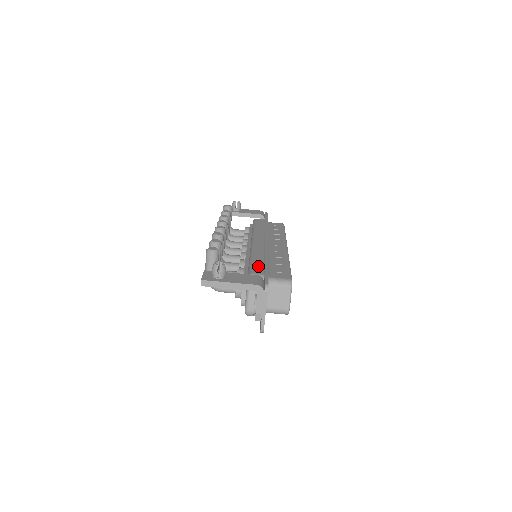
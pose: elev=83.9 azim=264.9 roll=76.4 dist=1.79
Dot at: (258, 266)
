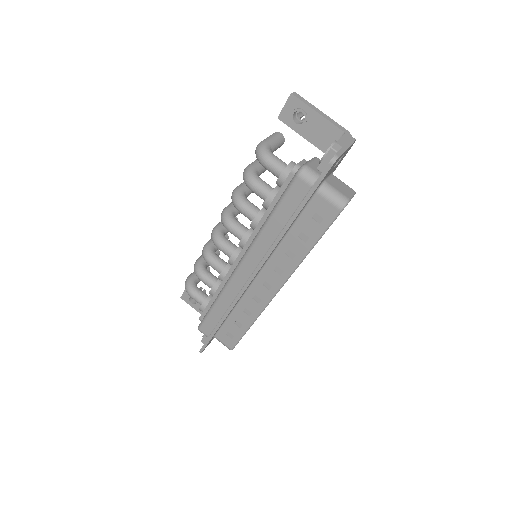
Dot at: occluded
